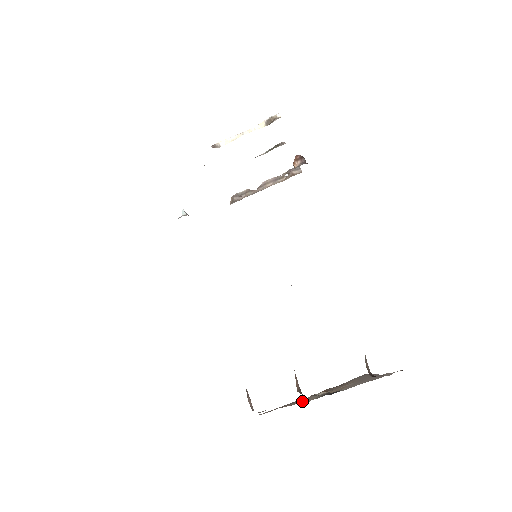
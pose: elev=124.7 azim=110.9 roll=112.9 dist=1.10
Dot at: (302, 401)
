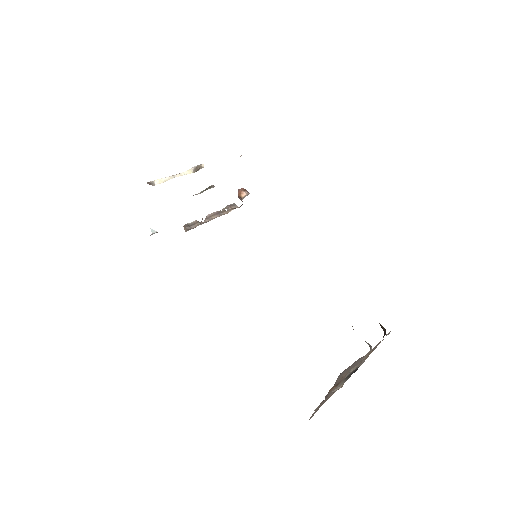
Dot at: (334, 391)
